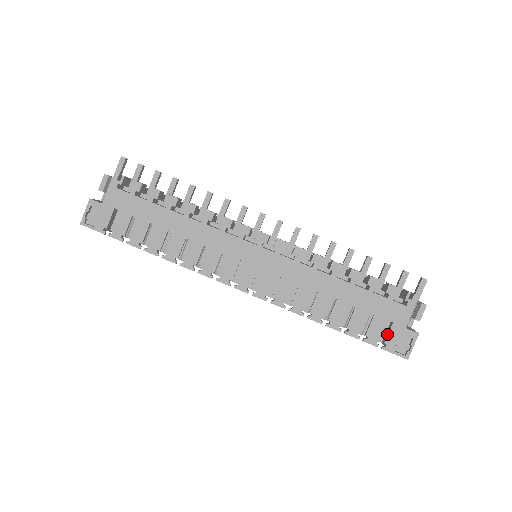
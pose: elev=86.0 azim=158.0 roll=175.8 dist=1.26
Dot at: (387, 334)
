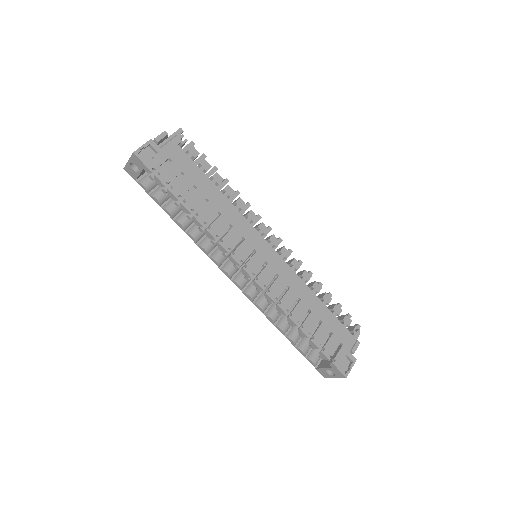
Dot at: (337, 352)
